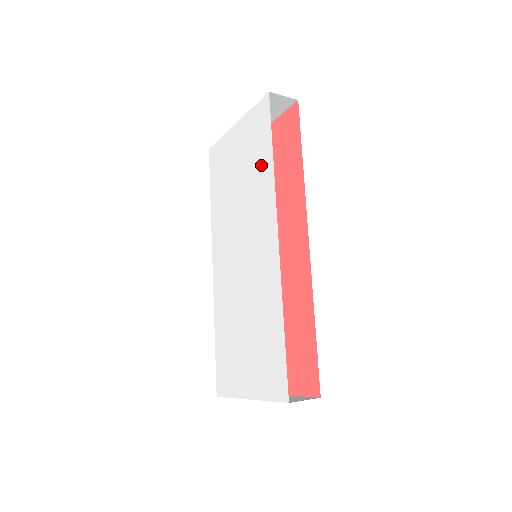
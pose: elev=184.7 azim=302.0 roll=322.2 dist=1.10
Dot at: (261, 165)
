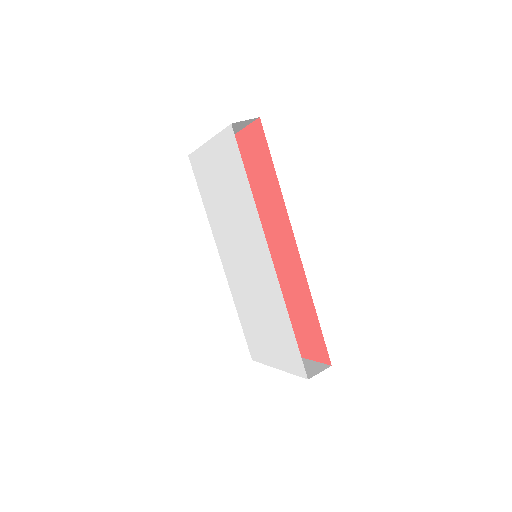
Dot at: (241, 190)
